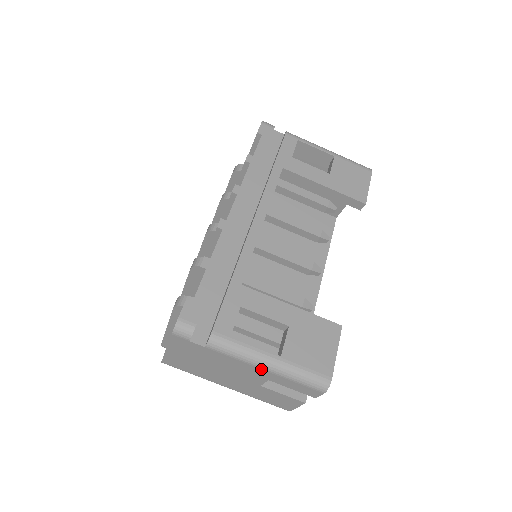
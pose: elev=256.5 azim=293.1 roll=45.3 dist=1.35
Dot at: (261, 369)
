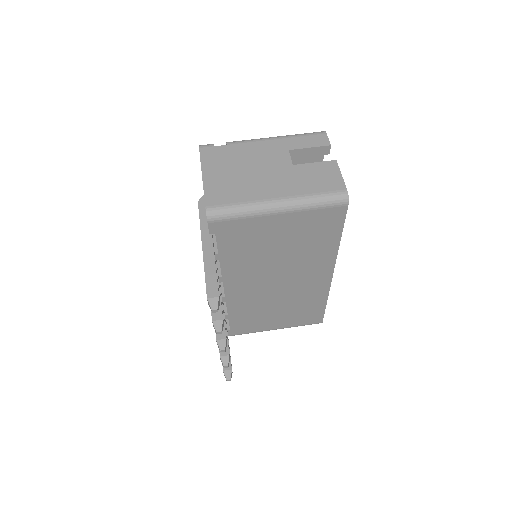
Dot at: (274, 140)
